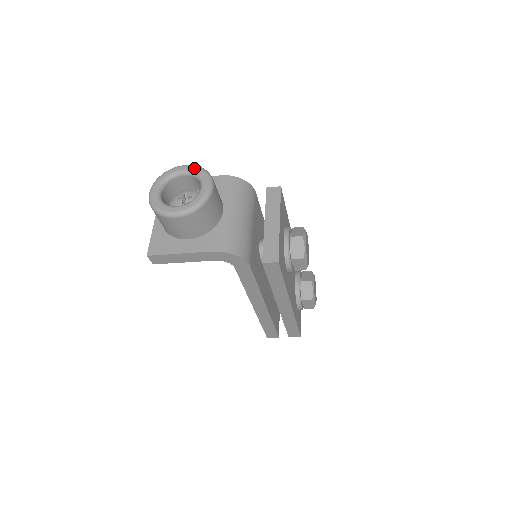
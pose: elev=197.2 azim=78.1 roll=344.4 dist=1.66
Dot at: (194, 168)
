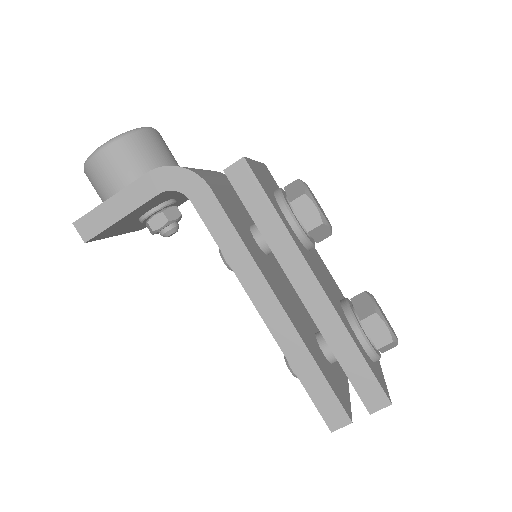
Dot at: occluded
